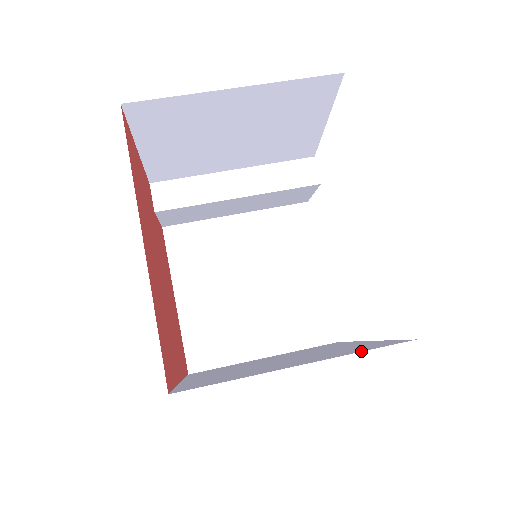
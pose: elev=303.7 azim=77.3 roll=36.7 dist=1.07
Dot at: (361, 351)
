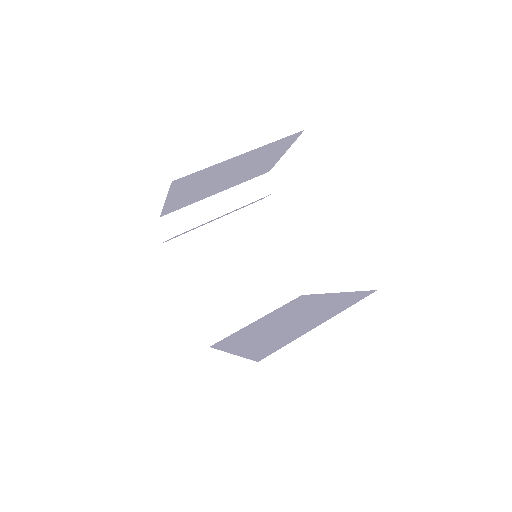
Dot at: occluded
